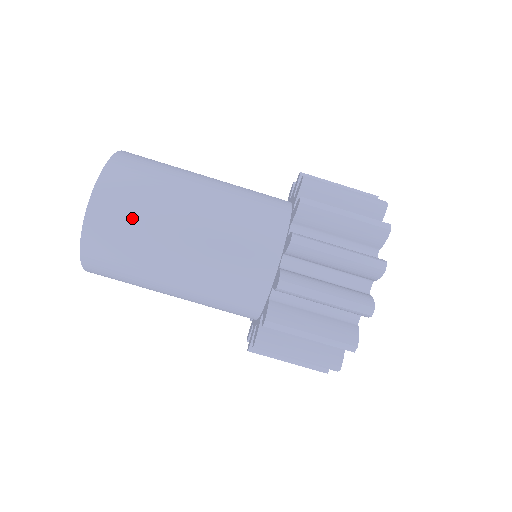
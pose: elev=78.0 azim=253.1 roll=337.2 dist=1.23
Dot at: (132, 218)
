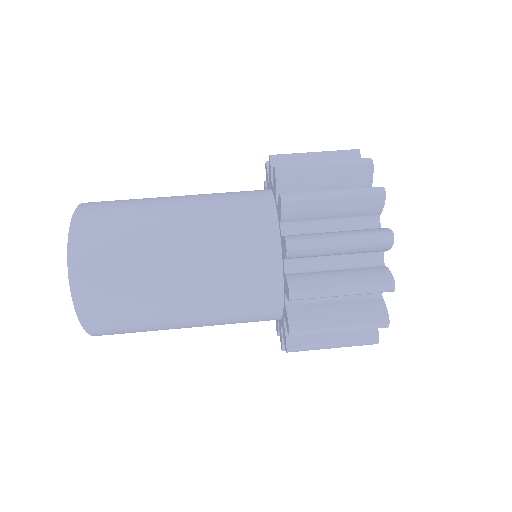
Dot at: (116, 248)
